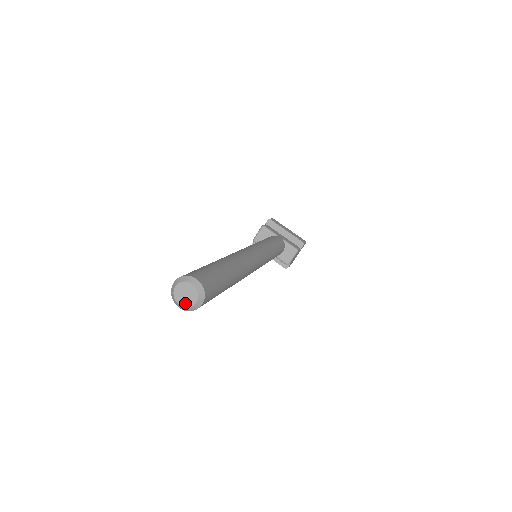
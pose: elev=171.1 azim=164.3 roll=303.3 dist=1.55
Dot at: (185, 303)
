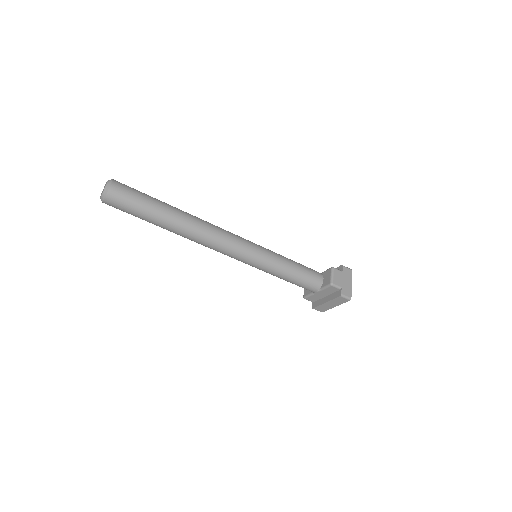
Dot at: (103, 192)
